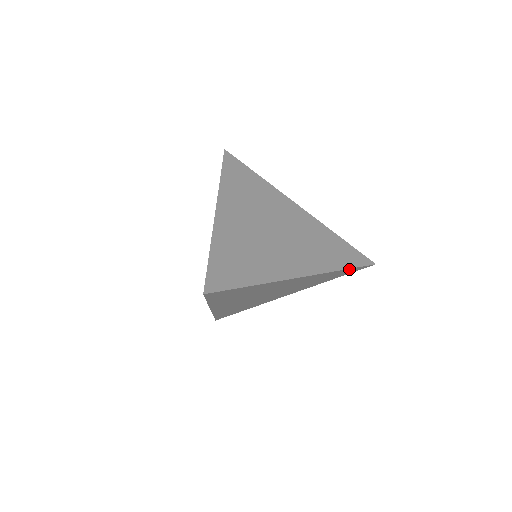
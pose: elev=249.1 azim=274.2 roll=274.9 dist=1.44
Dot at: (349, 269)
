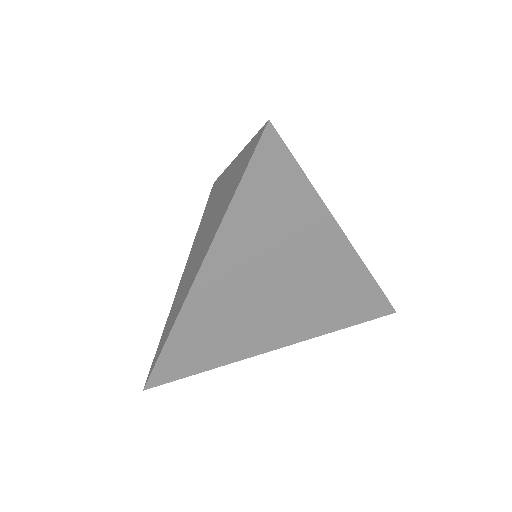
Dot at: (377, 291)
